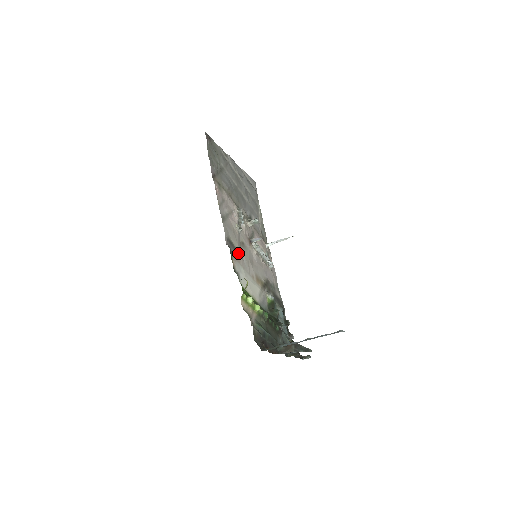
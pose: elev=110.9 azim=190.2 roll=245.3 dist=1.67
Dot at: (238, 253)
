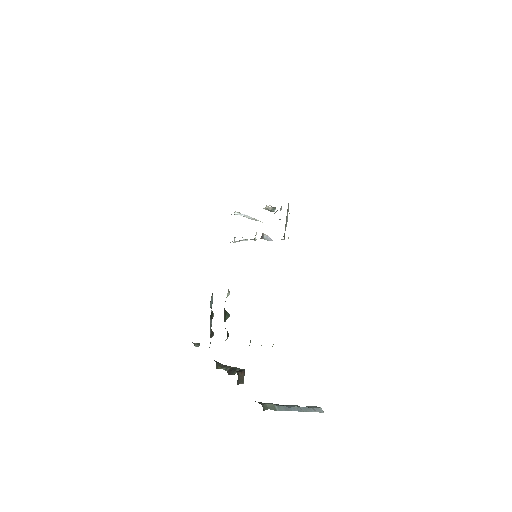
Dot at: occluded
